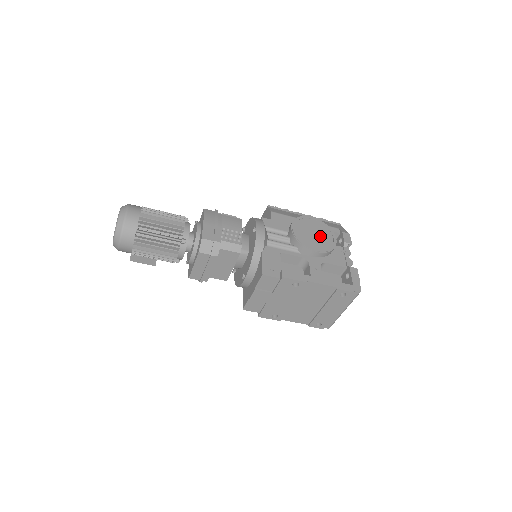
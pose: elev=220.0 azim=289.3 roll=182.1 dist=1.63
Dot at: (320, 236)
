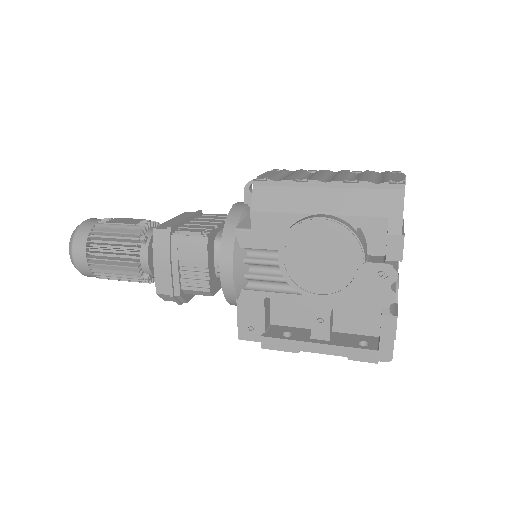
Dot at: (331, 263)
